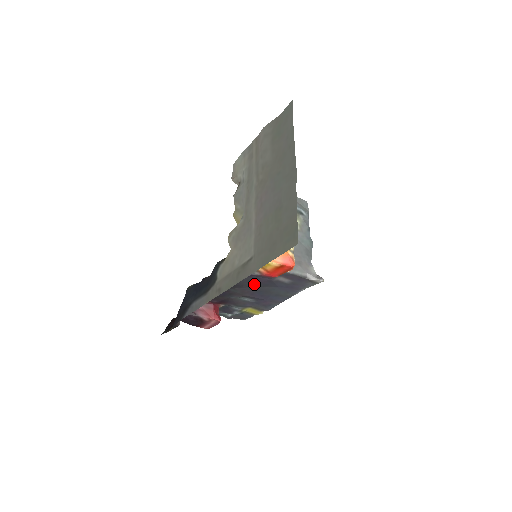
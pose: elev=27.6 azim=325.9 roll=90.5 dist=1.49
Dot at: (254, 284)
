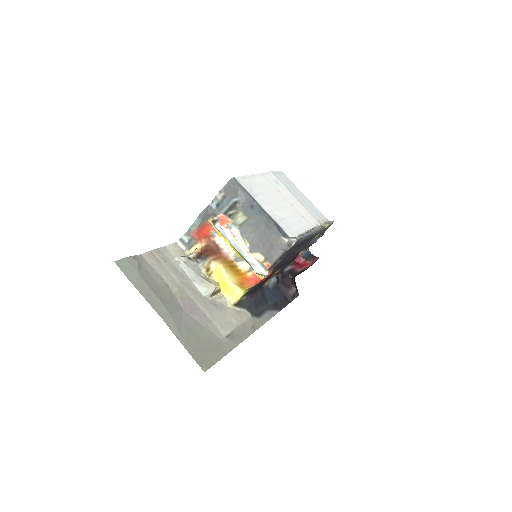
Dot at: (279, 264)
